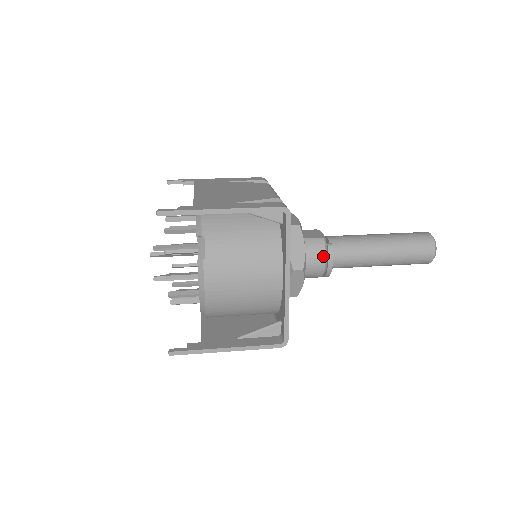
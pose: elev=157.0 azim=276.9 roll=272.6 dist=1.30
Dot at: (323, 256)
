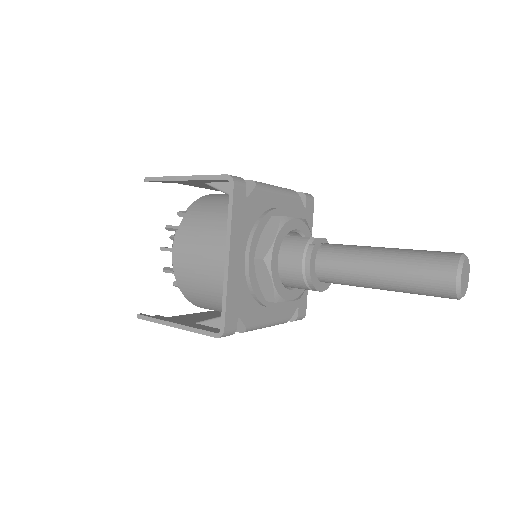
Dot at: (300, 255)
